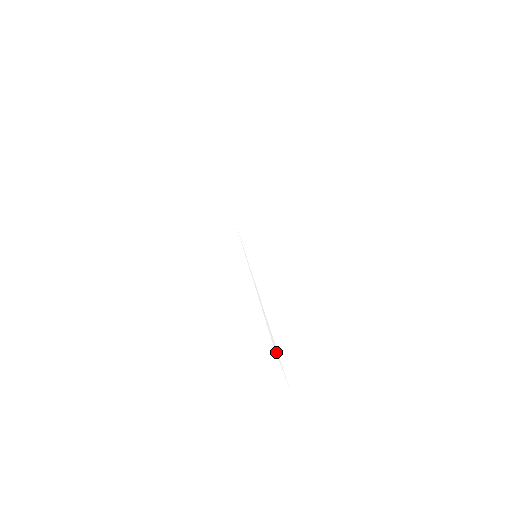
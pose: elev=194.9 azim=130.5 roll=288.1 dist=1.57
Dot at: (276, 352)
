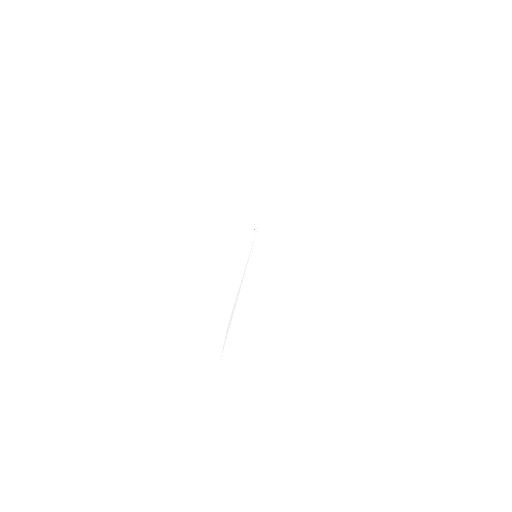
Dot at: (226, 333)
